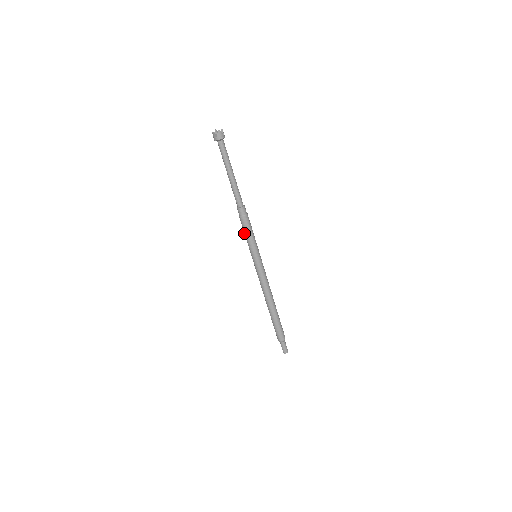
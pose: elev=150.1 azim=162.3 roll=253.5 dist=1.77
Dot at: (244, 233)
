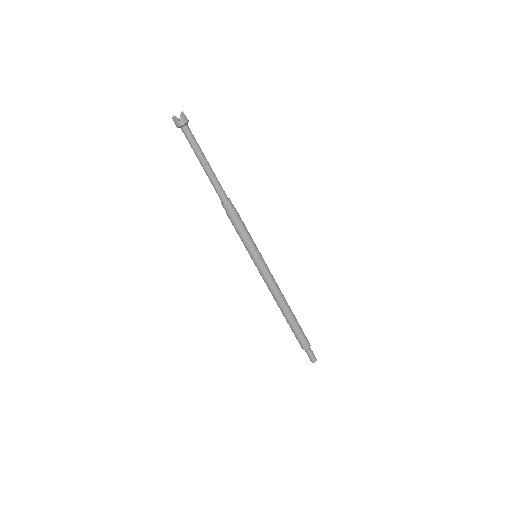
Dot at: (237, 232)
